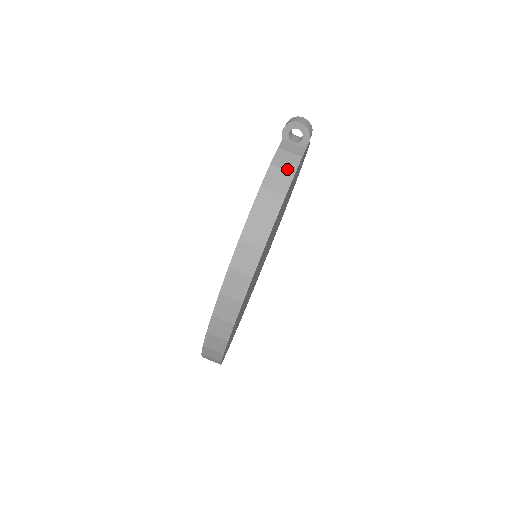
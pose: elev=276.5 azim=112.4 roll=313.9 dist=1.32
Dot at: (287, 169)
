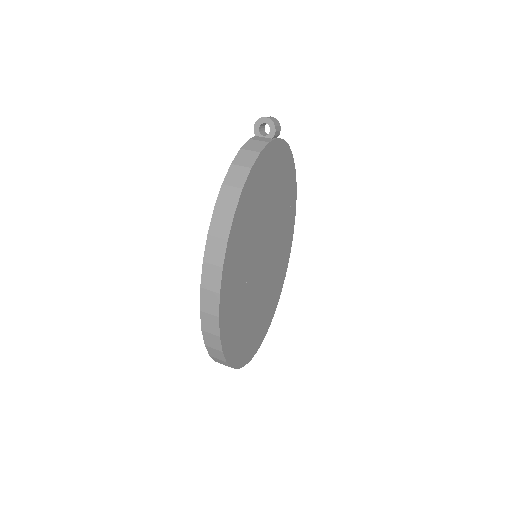
Dot at: (254, 150)
